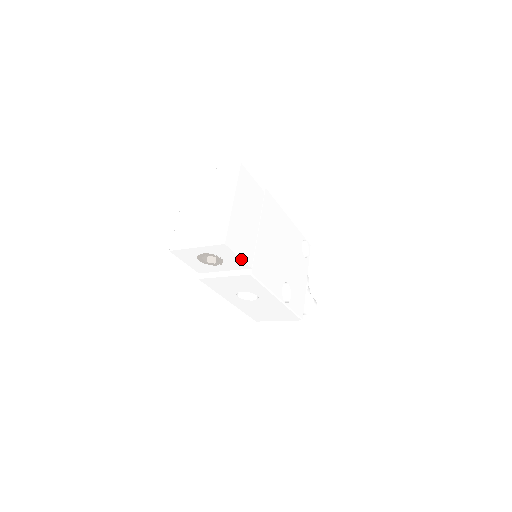
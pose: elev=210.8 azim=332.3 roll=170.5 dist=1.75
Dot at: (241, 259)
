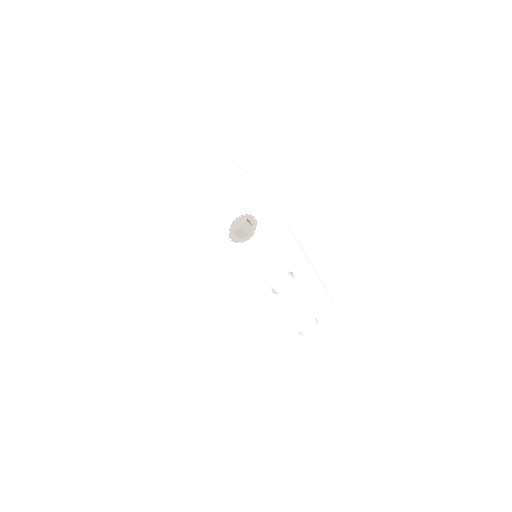
Dot at: (275, 208)
